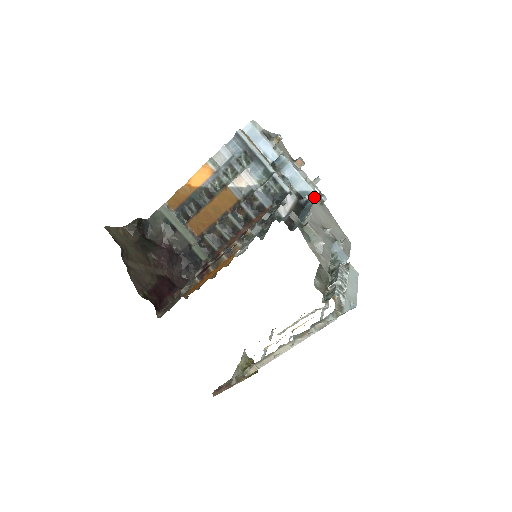
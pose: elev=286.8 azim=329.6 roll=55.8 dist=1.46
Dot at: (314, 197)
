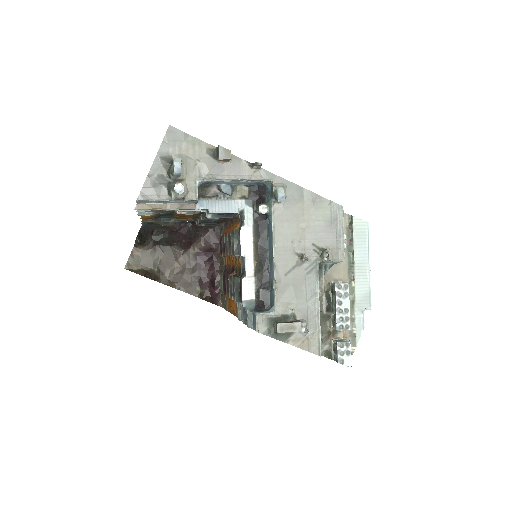
Dot at: (269, 193)
